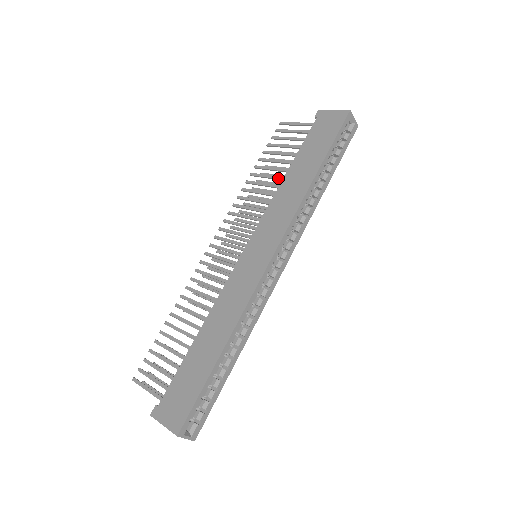
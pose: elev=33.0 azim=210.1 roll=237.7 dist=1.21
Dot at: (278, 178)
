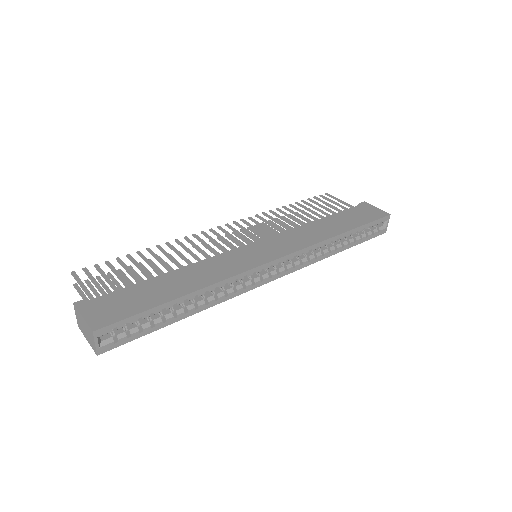
Dot at: (307, 220)
